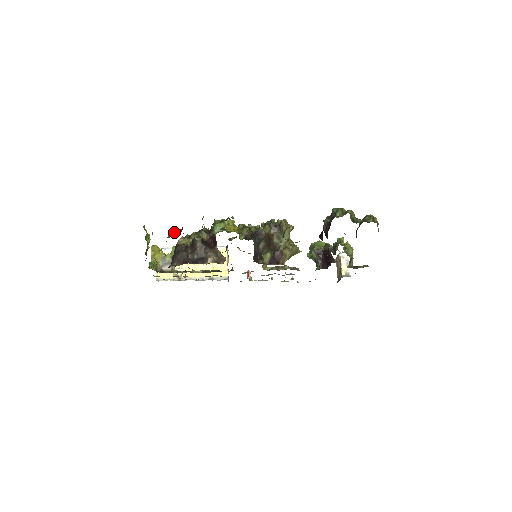
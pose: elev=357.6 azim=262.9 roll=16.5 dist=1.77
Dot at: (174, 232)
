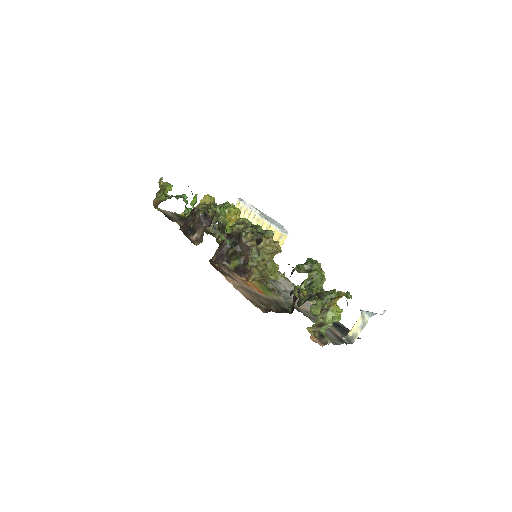
Dot at: occluded
